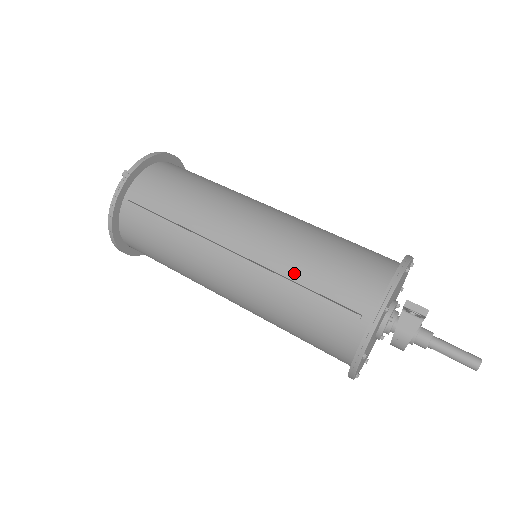
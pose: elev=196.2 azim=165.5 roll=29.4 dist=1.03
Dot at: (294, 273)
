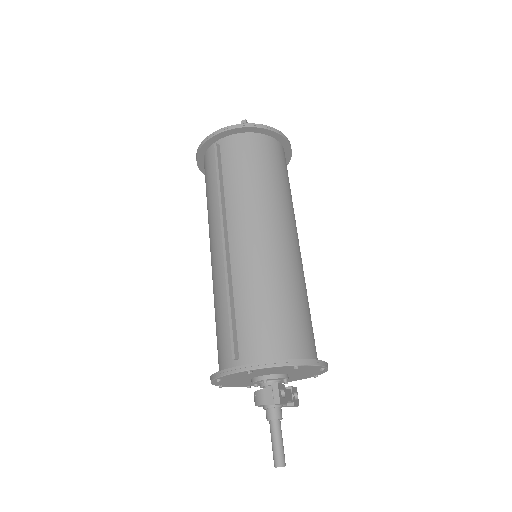
Dot at: (238, 292)
